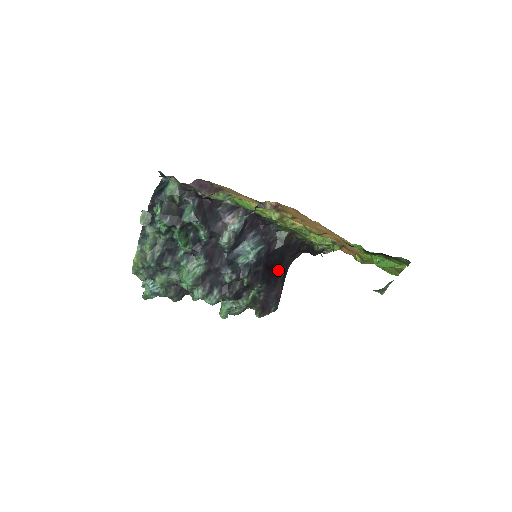
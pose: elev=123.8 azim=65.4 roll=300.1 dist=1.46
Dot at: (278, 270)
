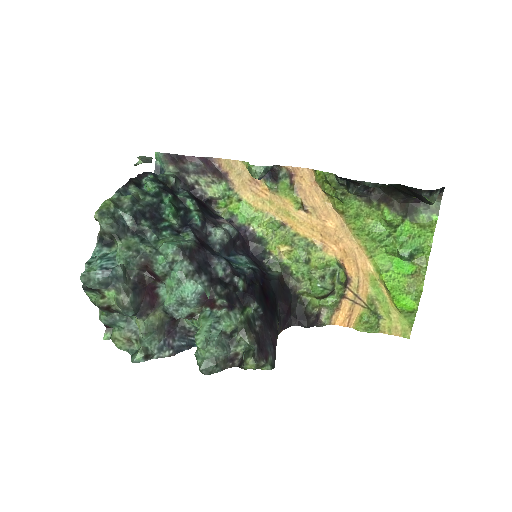
Dot at: (273, 310)
